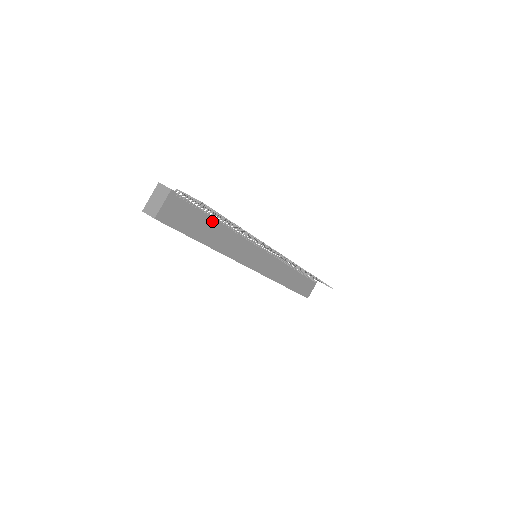
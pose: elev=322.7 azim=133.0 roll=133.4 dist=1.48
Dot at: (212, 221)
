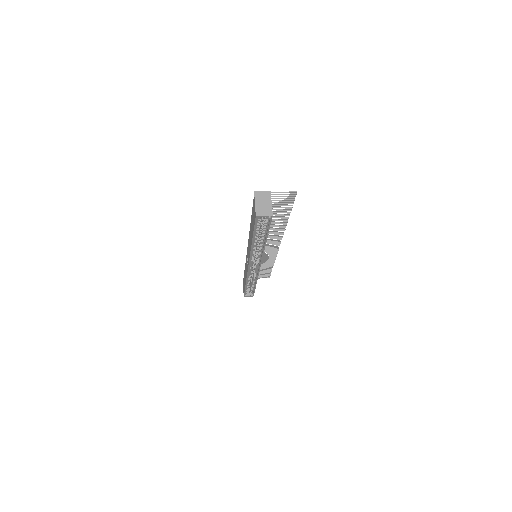
Dot at: occluded
